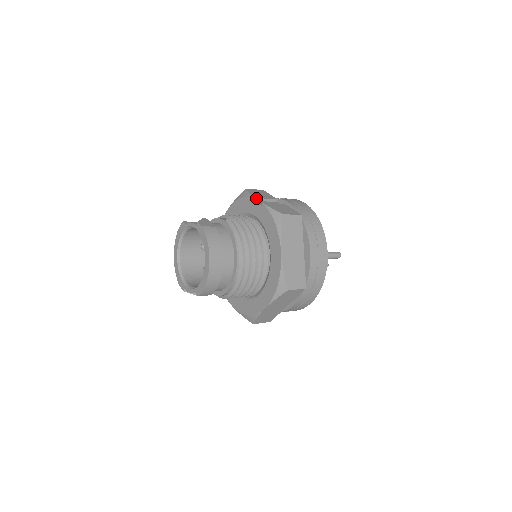
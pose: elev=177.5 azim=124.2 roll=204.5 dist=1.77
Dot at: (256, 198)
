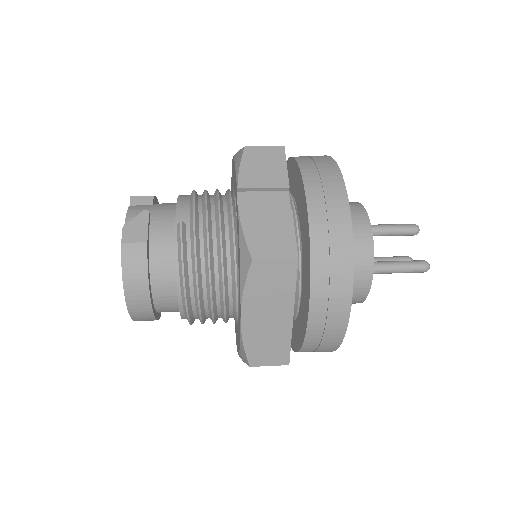
Dot at: (239, 188)
